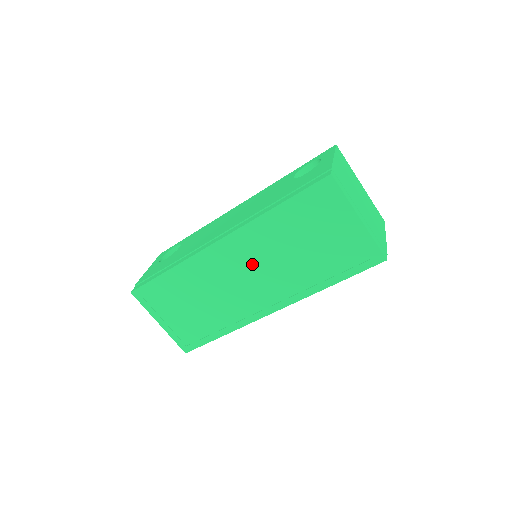
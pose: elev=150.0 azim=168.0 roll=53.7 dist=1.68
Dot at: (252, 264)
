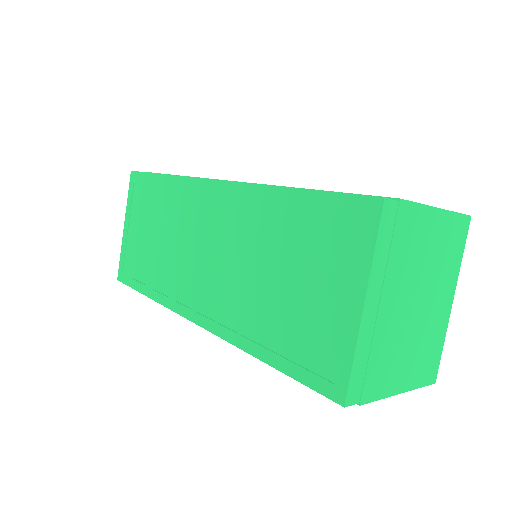
Dot at: (220, 241)
